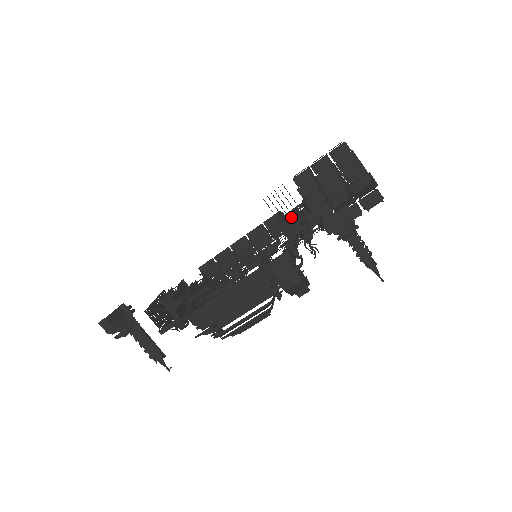
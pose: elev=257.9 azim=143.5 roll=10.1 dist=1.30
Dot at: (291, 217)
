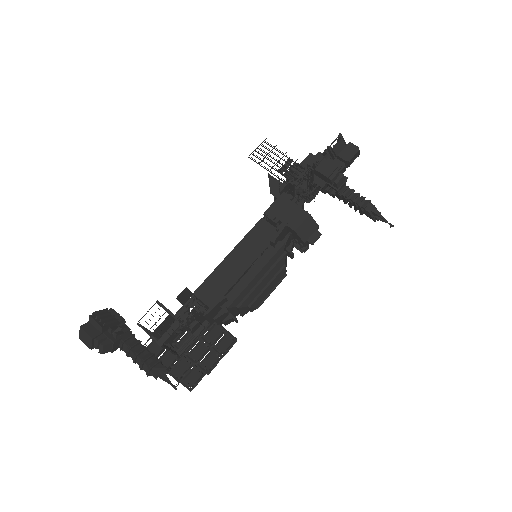
Dot at: occluded
